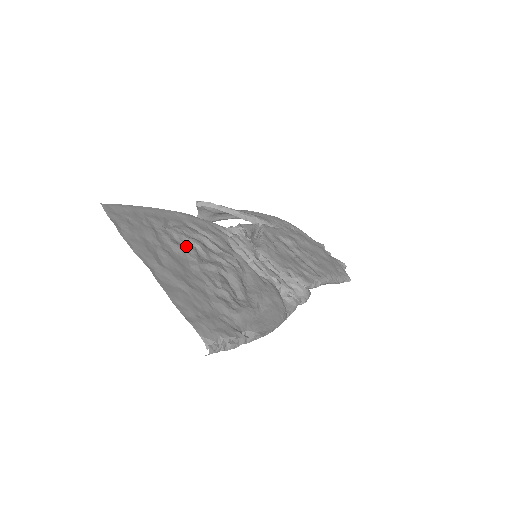
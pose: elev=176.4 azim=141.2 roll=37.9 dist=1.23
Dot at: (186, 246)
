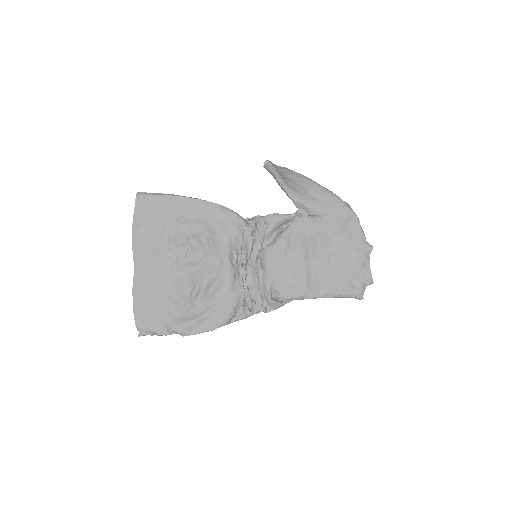
Dot at: (181, 245)
